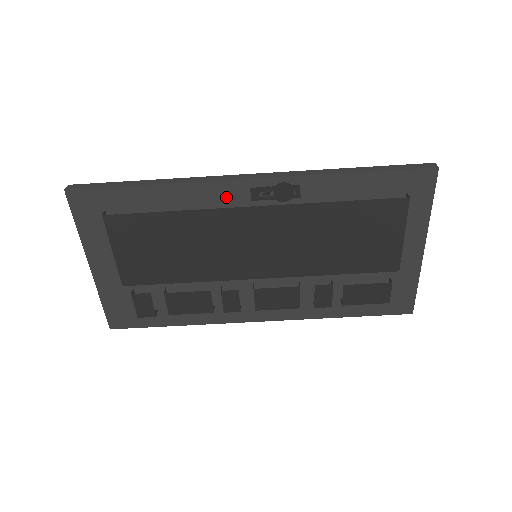
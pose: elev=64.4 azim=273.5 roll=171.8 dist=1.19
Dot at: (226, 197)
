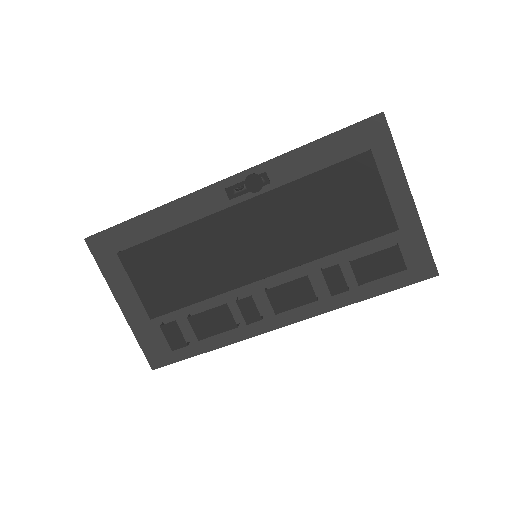
Dot at: (208, 204)
